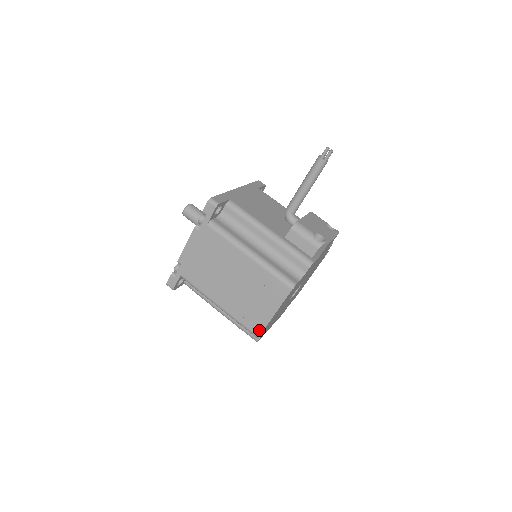
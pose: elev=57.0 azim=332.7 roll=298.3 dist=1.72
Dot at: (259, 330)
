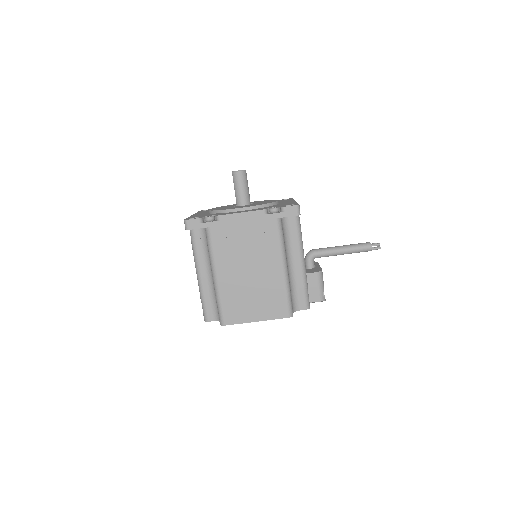
Dot at: (231, 321)
